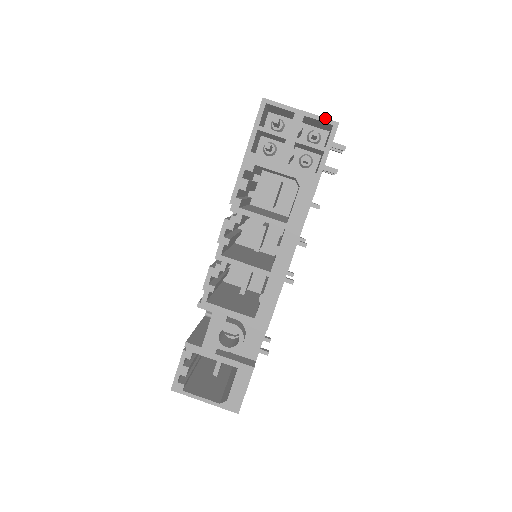
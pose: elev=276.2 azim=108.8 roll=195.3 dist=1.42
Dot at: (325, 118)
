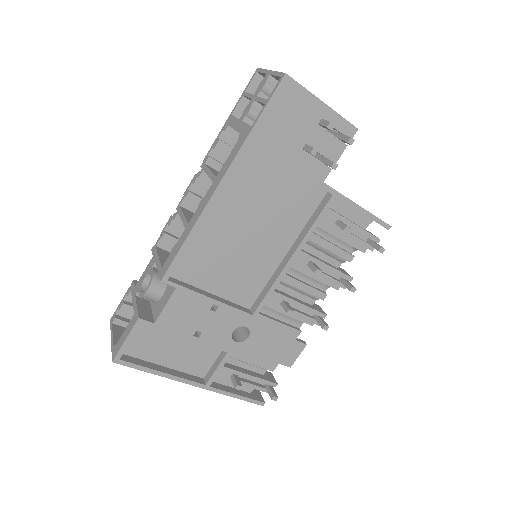
Dot at: (280, 72)
